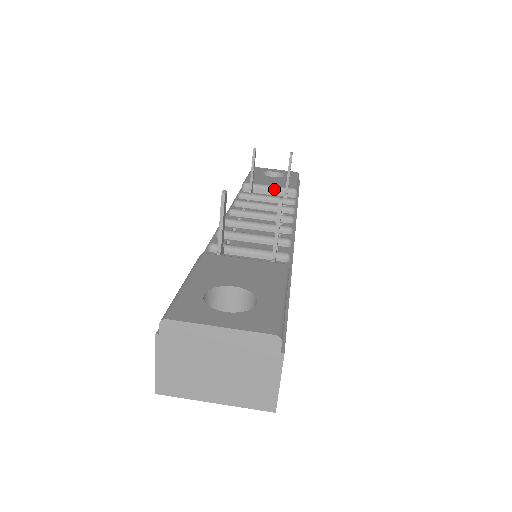
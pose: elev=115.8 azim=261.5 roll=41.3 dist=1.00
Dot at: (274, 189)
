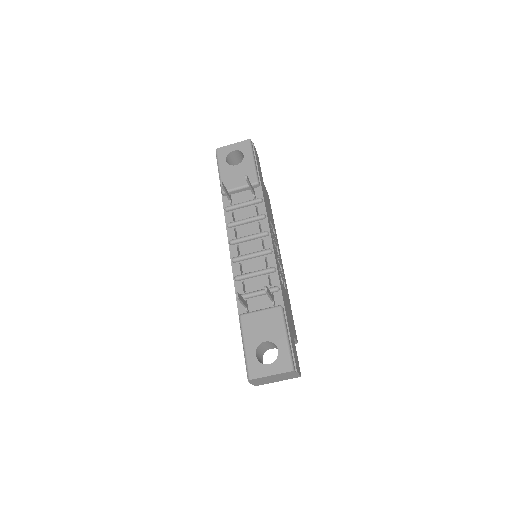
Dot at: (243, 188)
